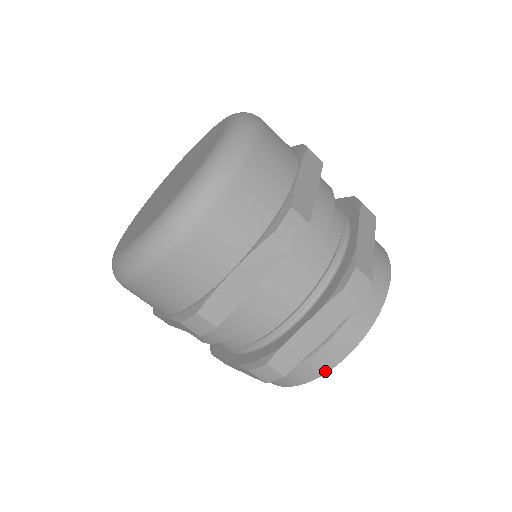
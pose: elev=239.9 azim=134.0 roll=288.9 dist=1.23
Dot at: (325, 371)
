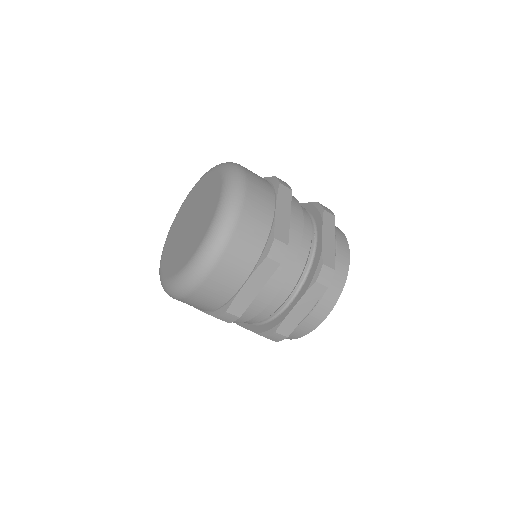
Dot at: (314, 328)
